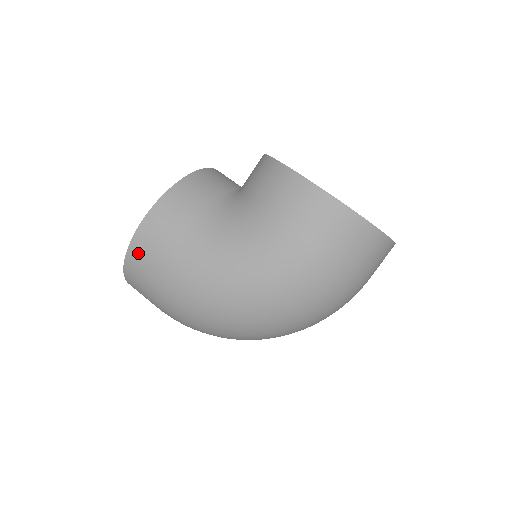
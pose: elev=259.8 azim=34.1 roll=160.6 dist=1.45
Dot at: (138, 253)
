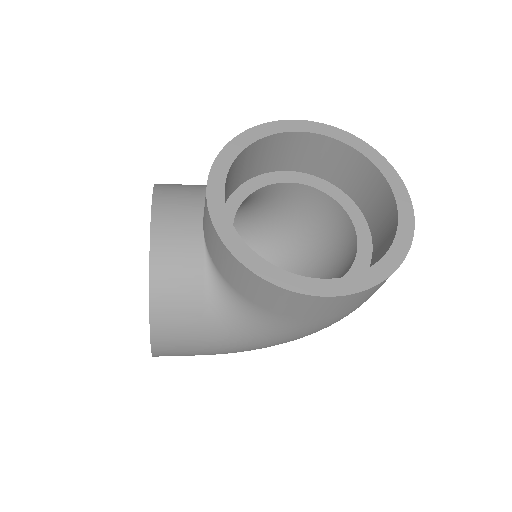
Dot at: occluded
